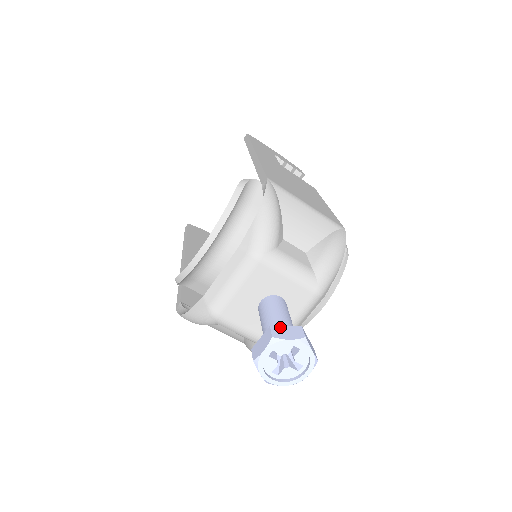
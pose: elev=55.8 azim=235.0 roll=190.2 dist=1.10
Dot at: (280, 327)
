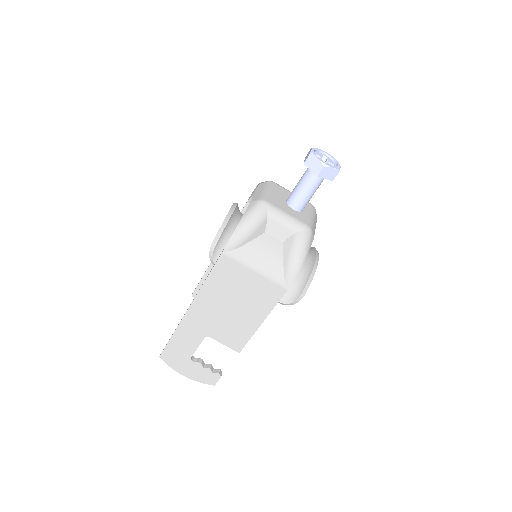
Dot at: occluded
